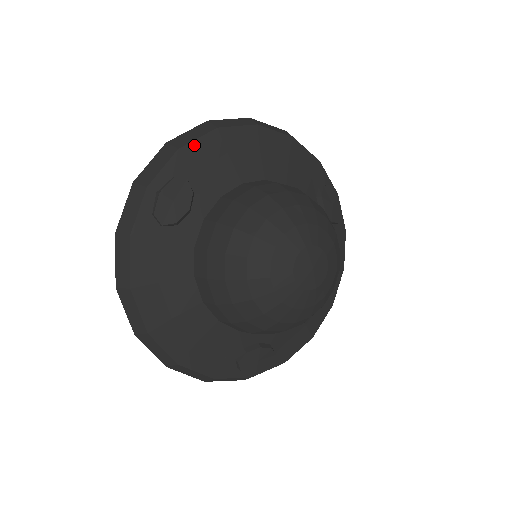
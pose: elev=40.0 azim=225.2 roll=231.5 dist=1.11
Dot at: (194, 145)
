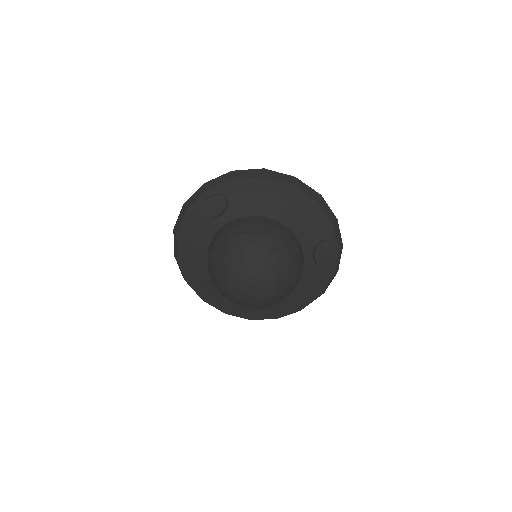
Dot at: (243, 181)
